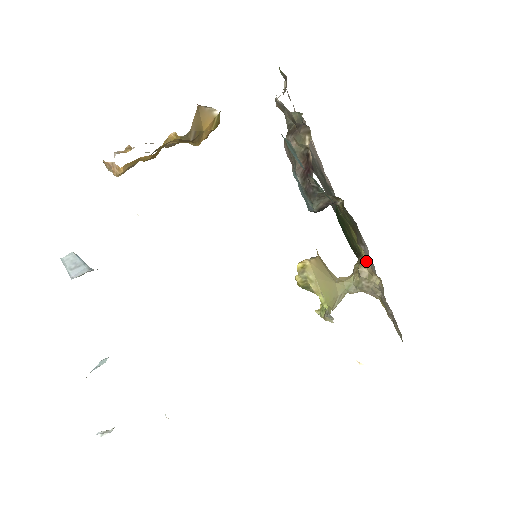
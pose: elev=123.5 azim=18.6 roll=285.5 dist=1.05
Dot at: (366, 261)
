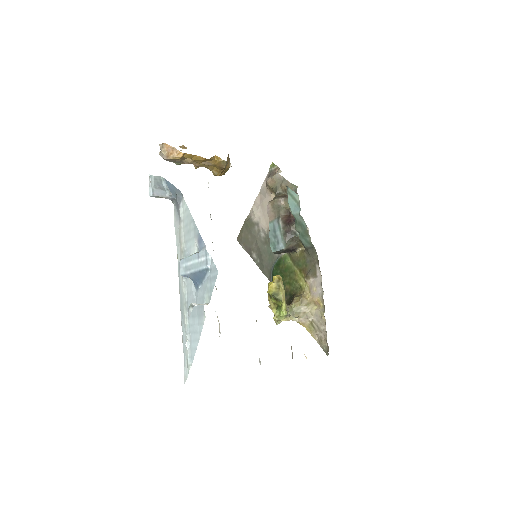
Dot at: (307, 294)
